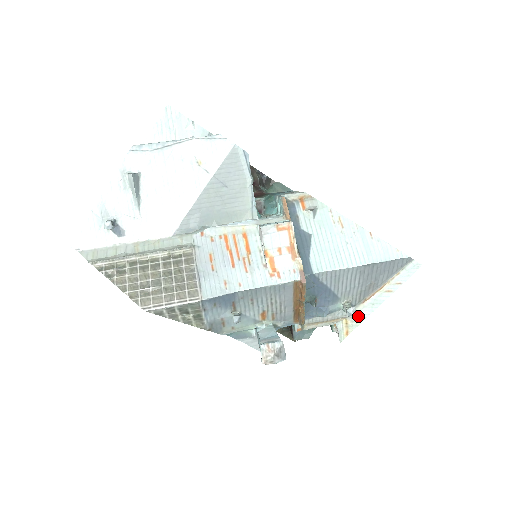
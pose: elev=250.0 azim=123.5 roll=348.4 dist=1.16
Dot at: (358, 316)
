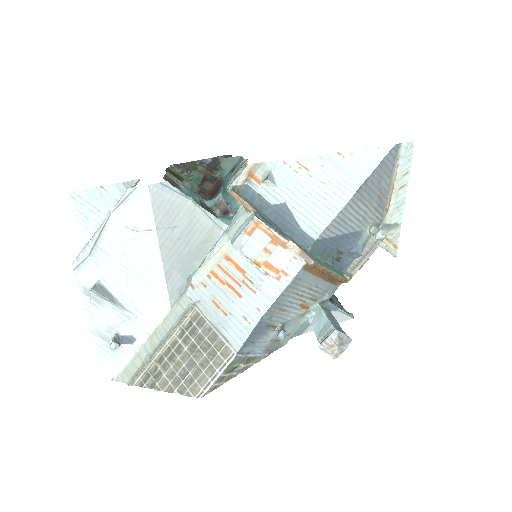
Dot at: (392, 227)
